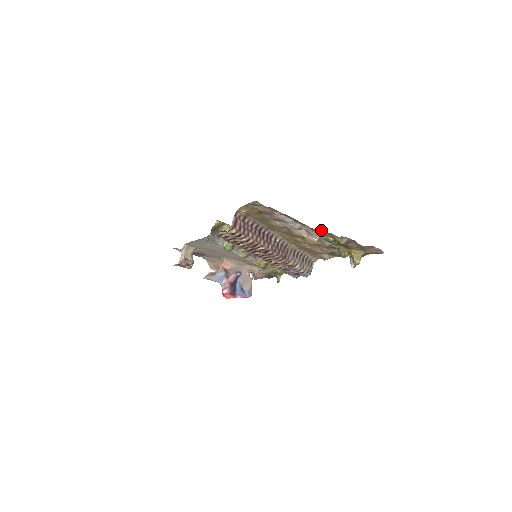
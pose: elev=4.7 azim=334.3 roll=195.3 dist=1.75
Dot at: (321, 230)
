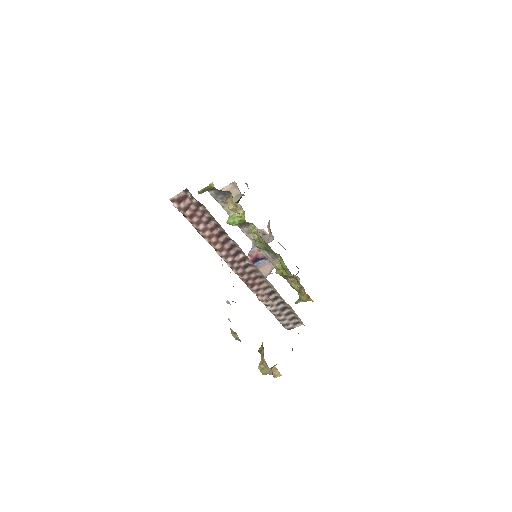
Dot at: occluded
